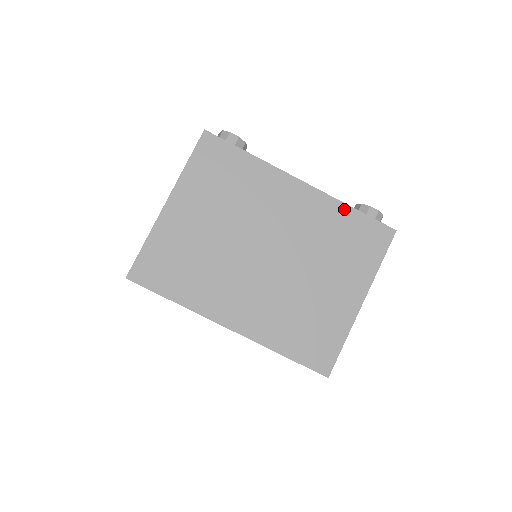
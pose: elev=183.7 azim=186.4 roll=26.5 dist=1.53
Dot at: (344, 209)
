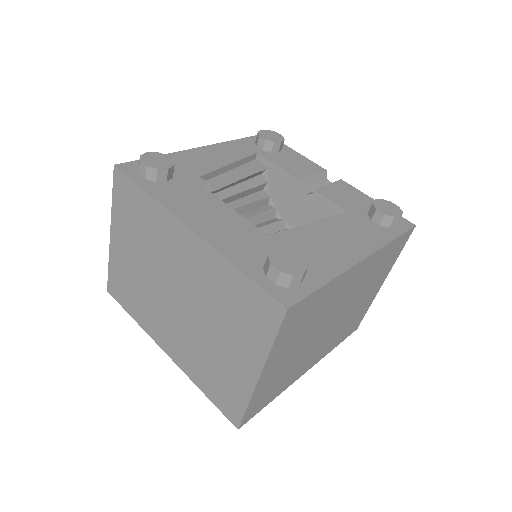
Dot at: (230, 268)
